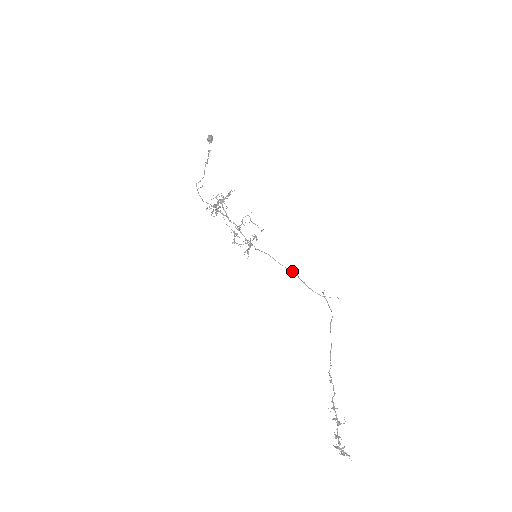
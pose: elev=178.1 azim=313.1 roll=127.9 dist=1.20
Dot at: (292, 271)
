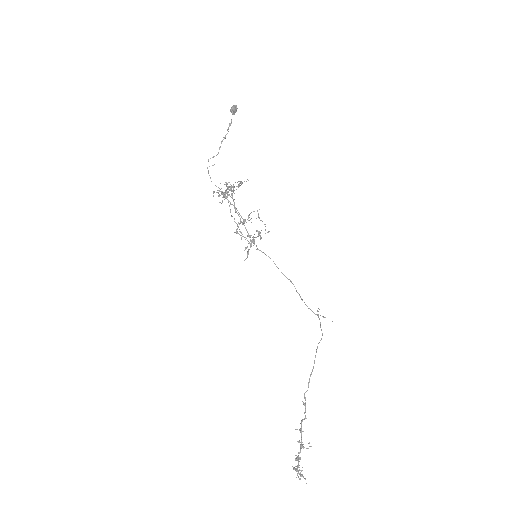
Dot at: (291, 281)
